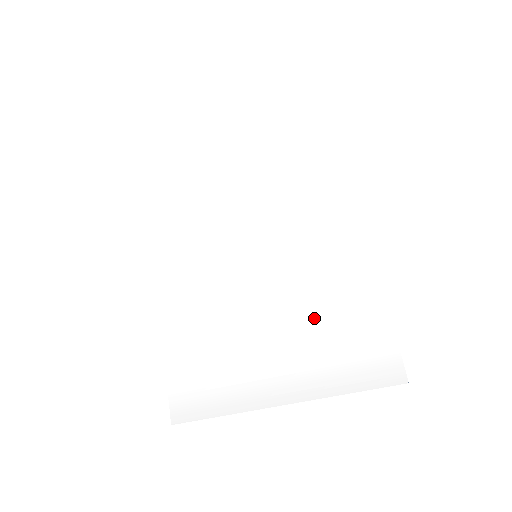
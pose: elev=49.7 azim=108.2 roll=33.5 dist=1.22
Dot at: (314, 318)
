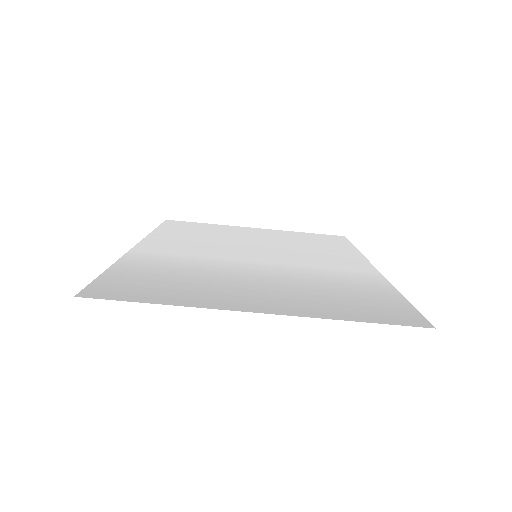
Dot at: (313, 284)
